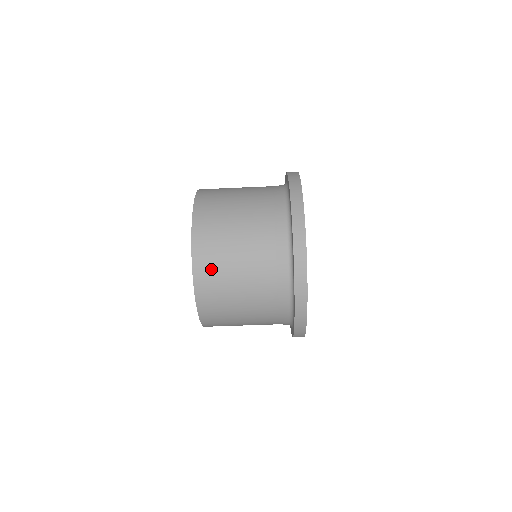
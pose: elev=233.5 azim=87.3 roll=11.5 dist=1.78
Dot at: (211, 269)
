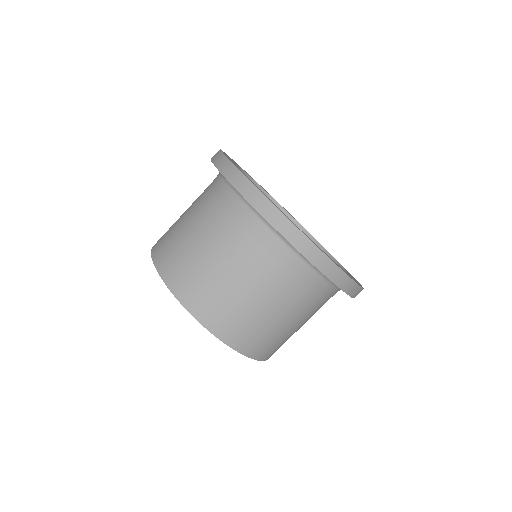
Dot at: (179, 267)
